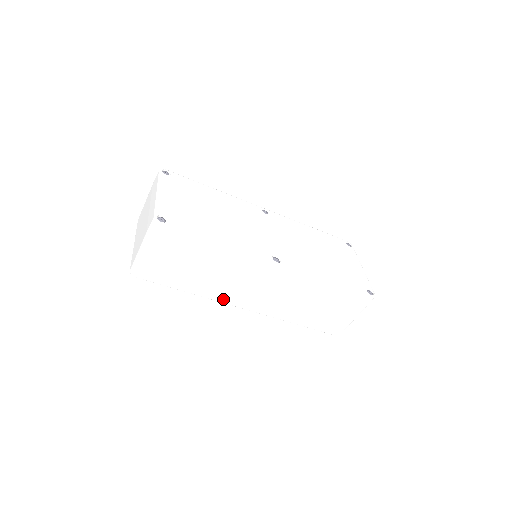
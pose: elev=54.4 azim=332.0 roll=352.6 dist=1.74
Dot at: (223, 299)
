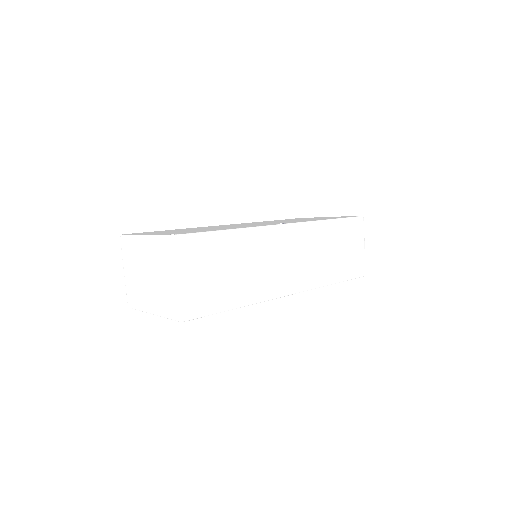
Dot at: (270, 294)
